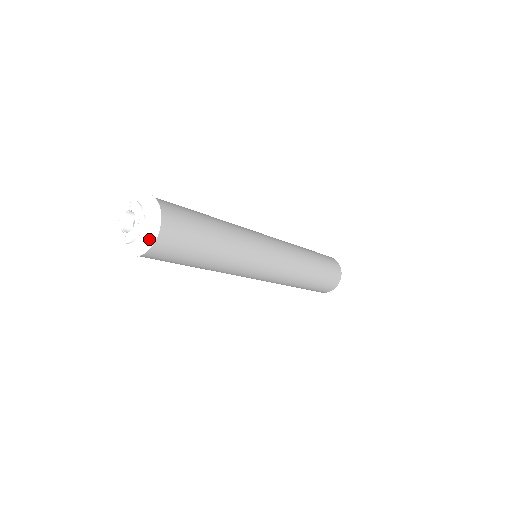
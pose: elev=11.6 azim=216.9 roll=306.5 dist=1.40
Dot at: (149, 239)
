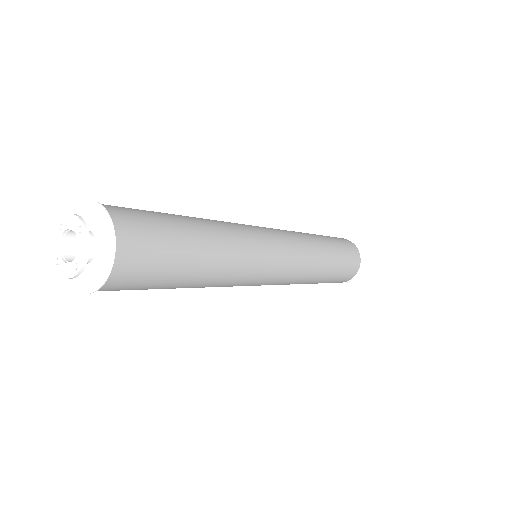
Dot at: (107, 245)
